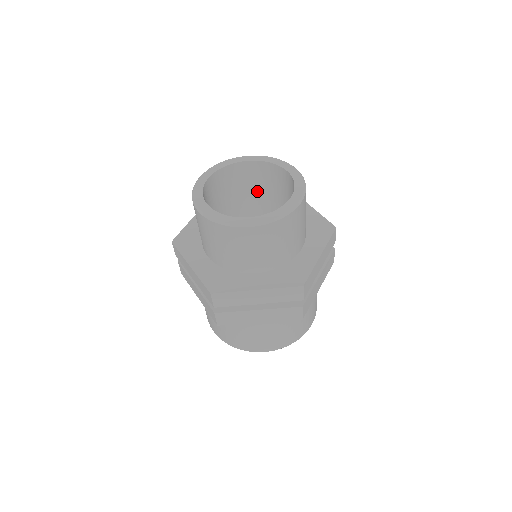
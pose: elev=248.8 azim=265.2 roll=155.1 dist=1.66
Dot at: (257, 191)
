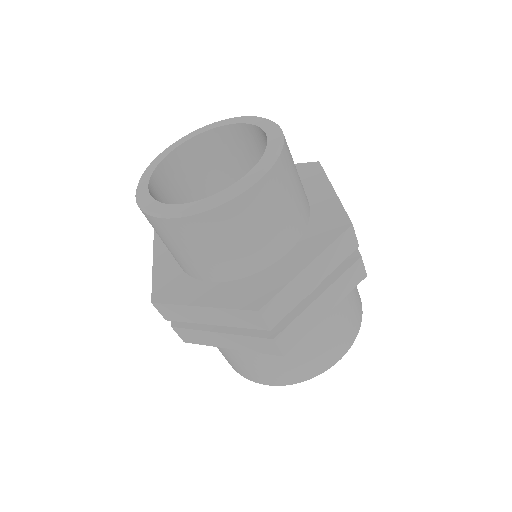
Dot at: (206, 183)
